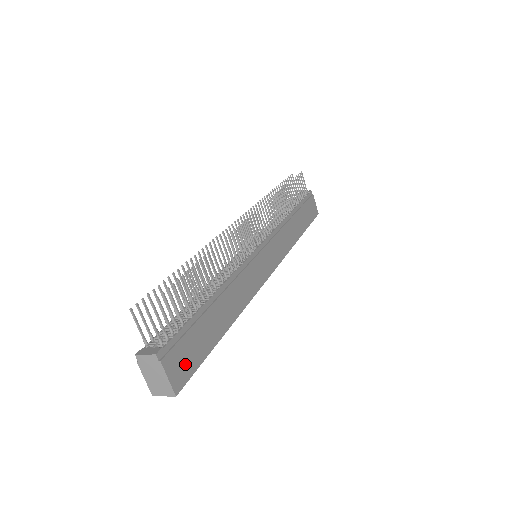
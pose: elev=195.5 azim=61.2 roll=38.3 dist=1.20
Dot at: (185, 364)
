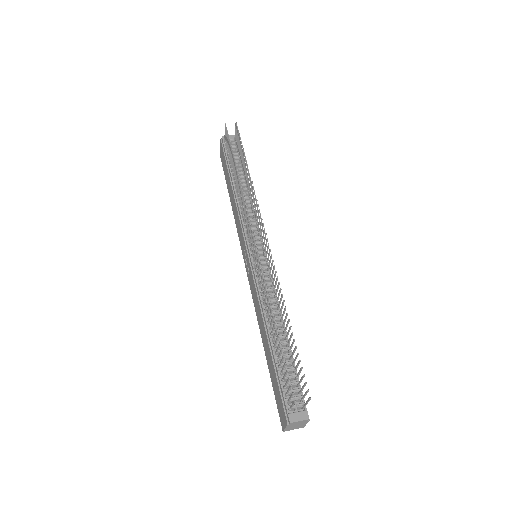
Dot at: occluded
